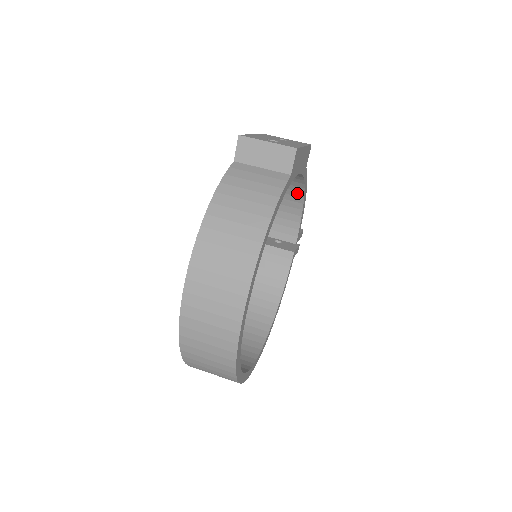
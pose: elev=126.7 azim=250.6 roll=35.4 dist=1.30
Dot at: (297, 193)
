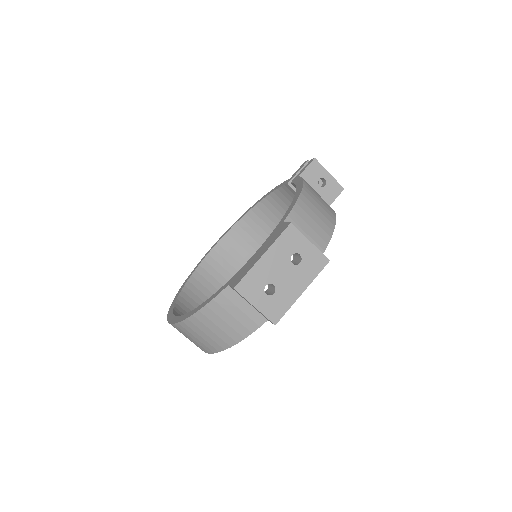
Dot at: occluded
